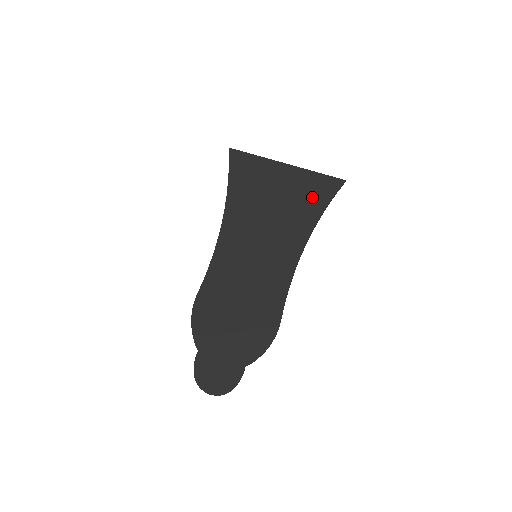
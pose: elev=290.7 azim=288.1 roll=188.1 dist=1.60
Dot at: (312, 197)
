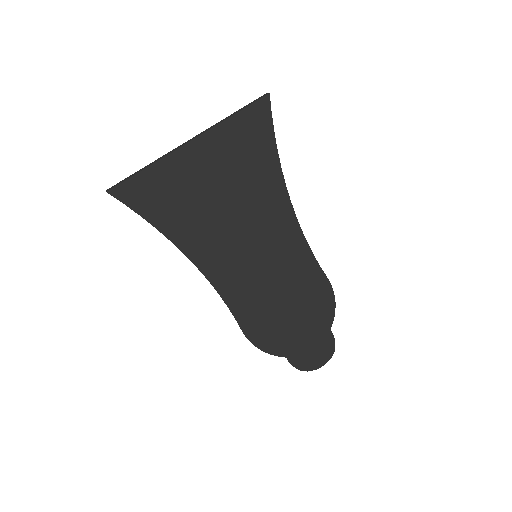
Dot at: (252, 151)
